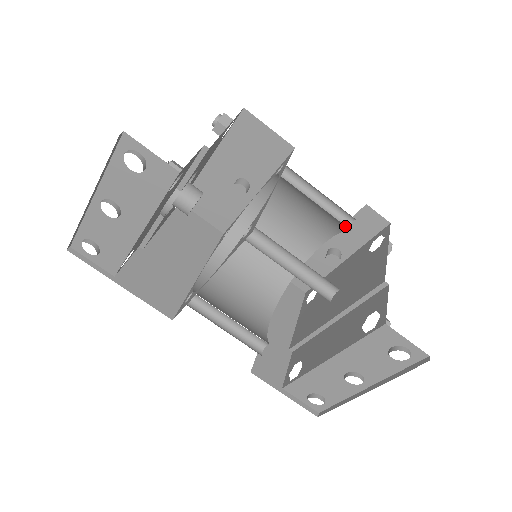
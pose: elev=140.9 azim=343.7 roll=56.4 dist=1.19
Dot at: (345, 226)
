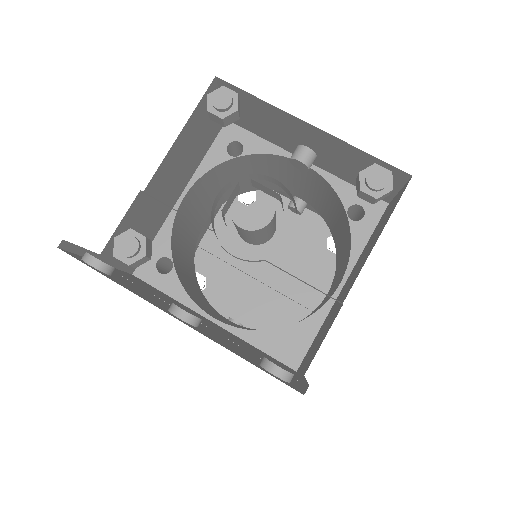
Dot at: (337, 247)
